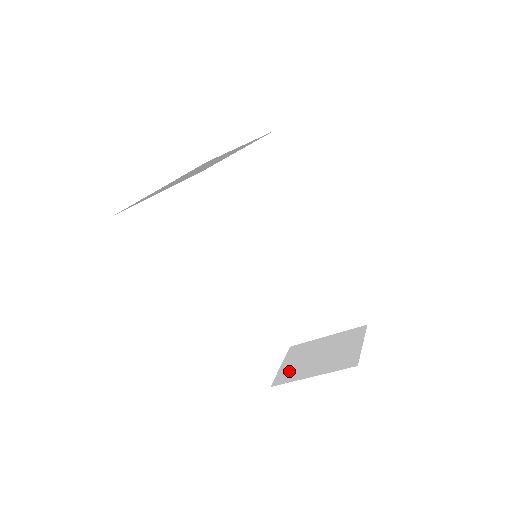
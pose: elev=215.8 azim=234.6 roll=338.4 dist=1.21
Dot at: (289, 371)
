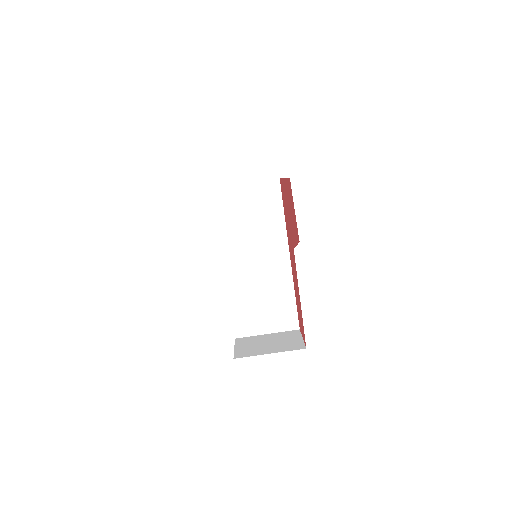
Dot at: (246, 351)
